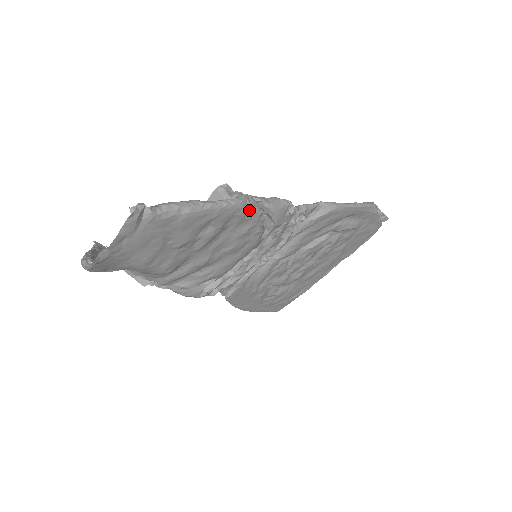
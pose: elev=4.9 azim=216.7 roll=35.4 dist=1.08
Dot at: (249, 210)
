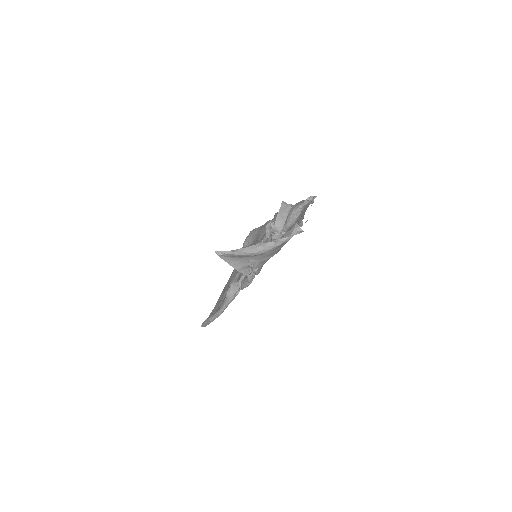
Dot at: occluded
